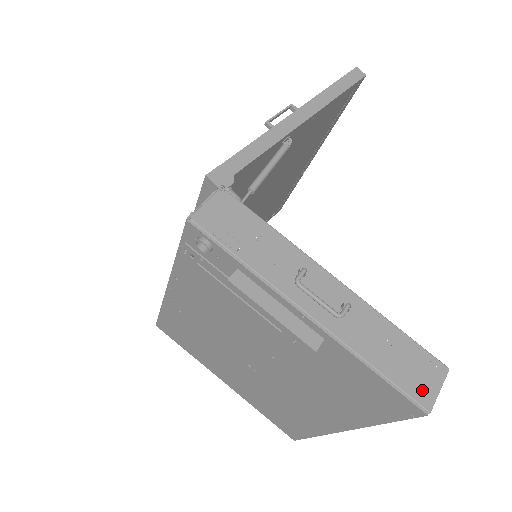
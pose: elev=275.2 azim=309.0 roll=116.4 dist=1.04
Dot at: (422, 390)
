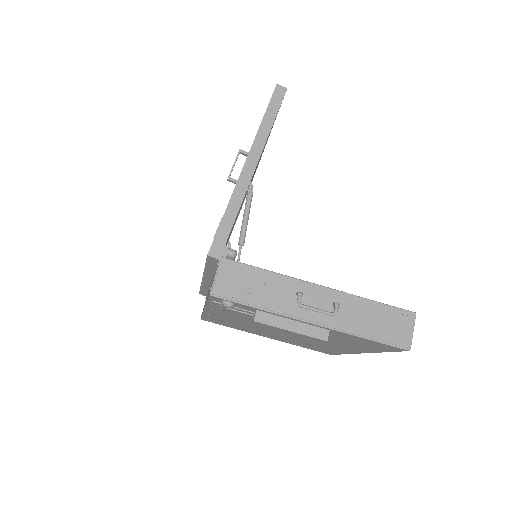
Dot at: (402, 337)
